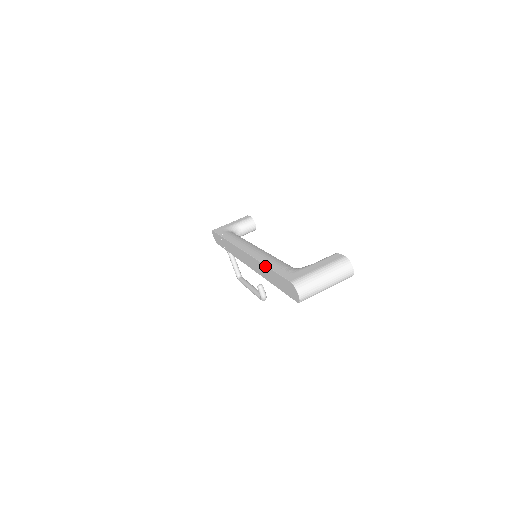
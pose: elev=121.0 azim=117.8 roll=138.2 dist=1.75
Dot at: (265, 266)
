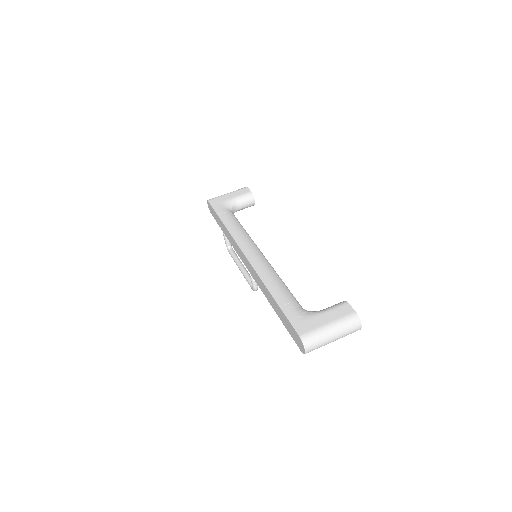
Dot at: (270, 294)
